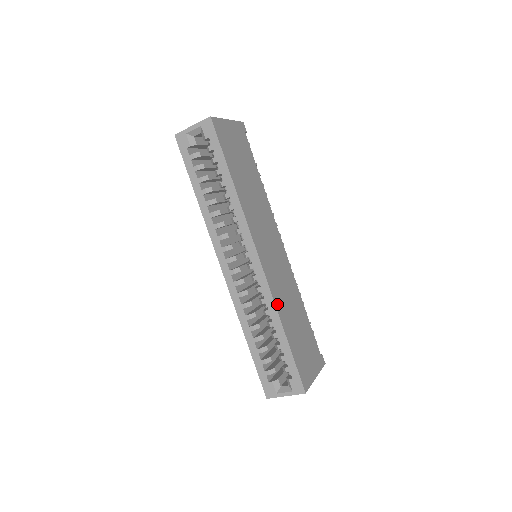
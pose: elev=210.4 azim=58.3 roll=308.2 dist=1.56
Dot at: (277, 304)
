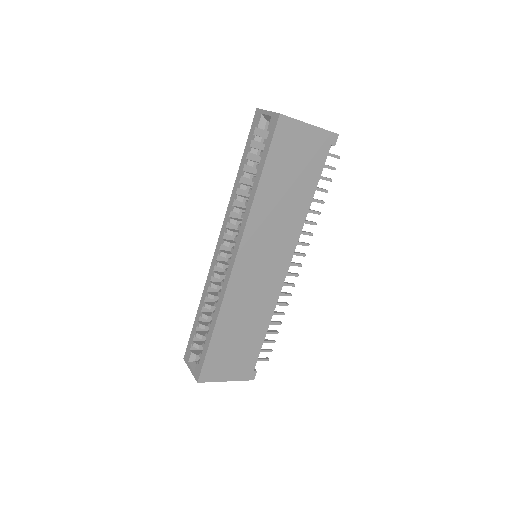
Dot at: (225, 305)
